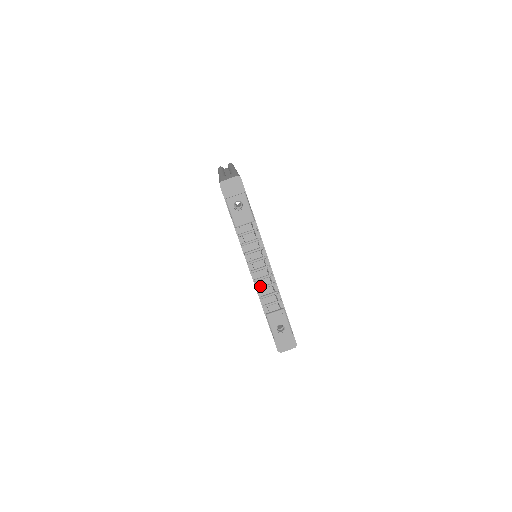
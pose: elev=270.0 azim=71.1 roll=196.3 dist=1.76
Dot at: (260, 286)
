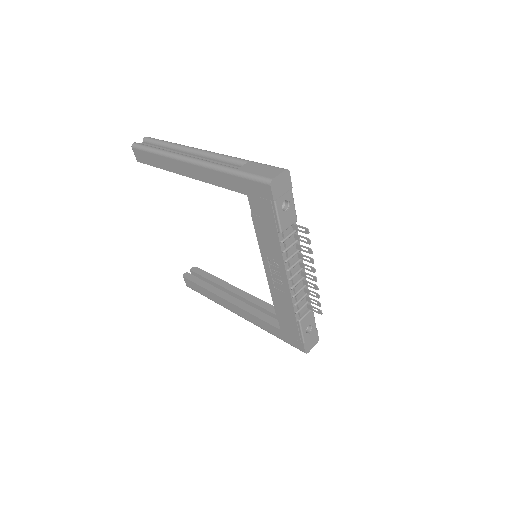
Dot at: (294, 292)
